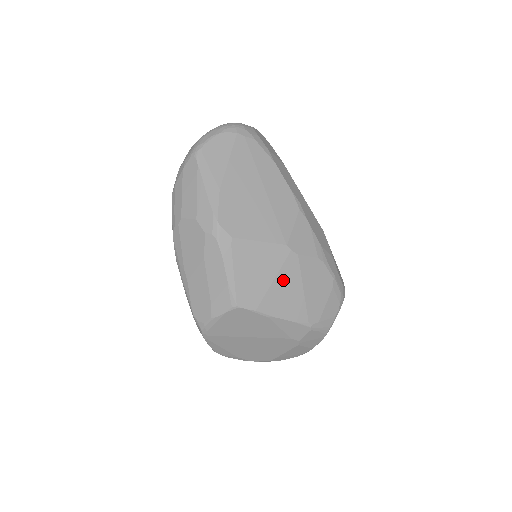
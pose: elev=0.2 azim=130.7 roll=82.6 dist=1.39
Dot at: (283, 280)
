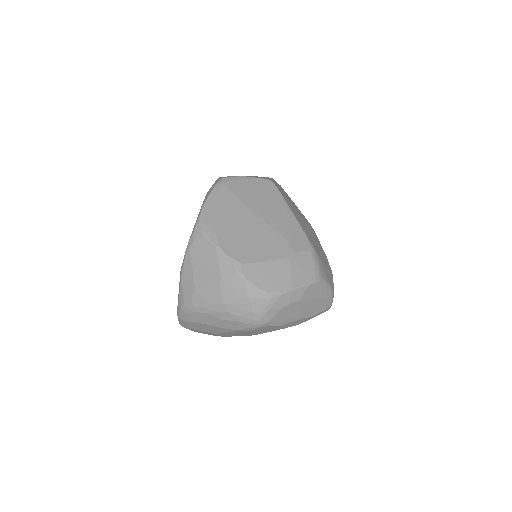
Dot at: (303, 219)
